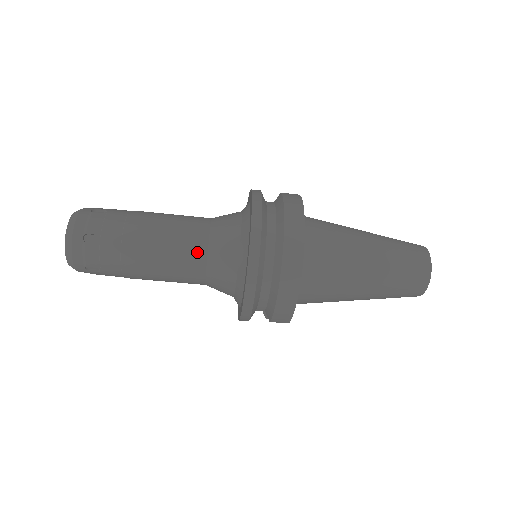
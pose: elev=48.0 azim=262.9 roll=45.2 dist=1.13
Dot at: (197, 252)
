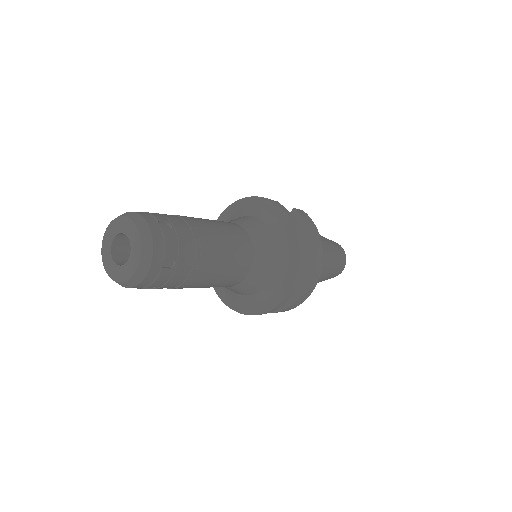
Dot at: (244, 269)
